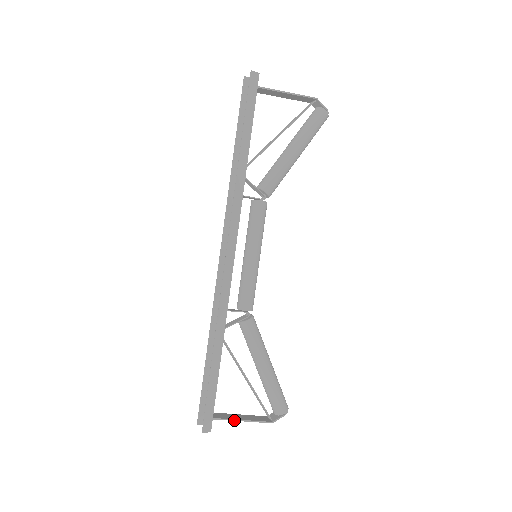
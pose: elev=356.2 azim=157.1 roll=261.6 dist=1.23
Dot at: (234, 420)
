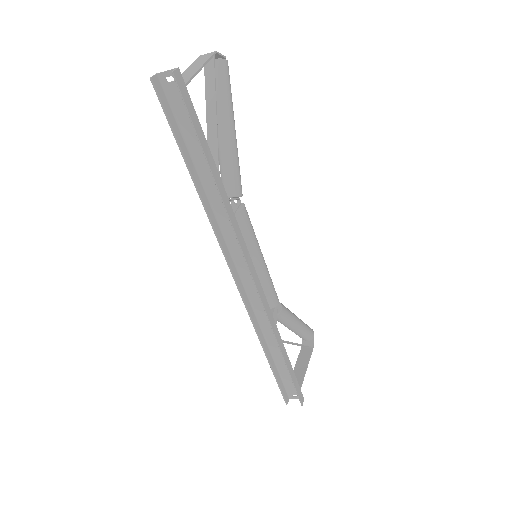
Dot at: occluded
